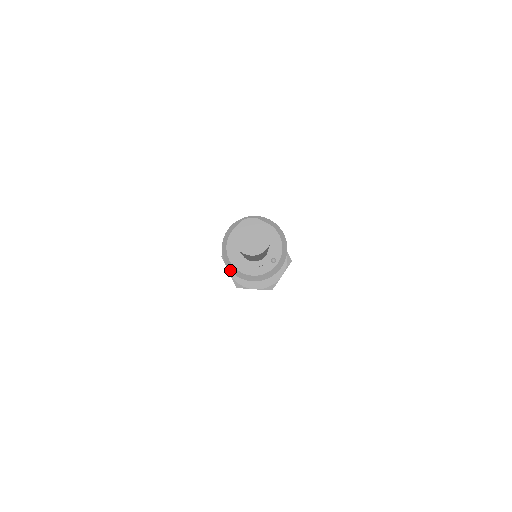
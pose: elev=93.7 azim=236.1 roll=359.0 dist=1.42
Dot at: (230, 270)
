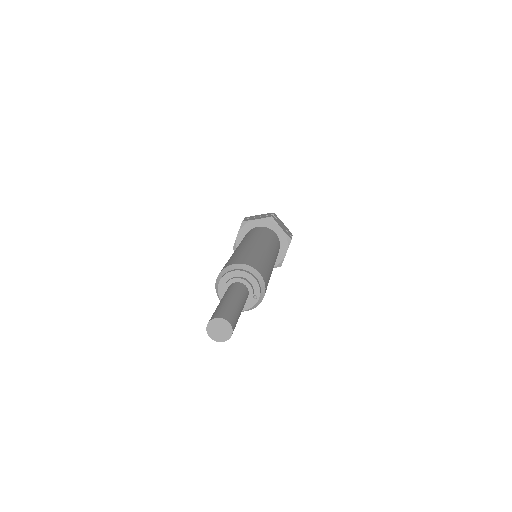
Dot at: occluded
